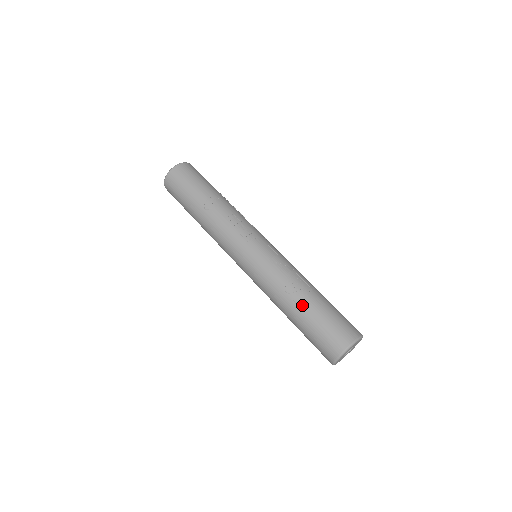
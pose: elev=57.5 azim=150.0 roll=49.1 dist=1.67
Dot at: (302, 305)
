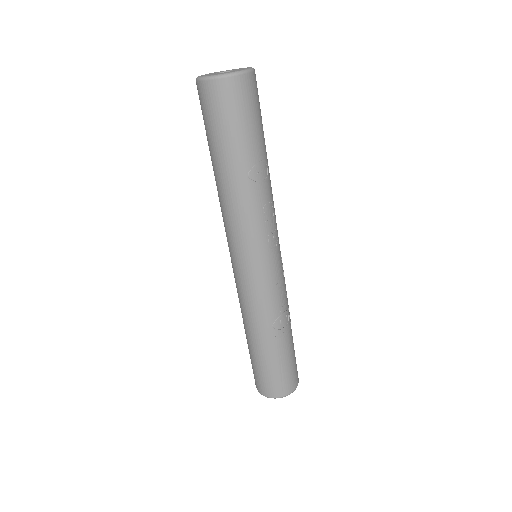
Dot at: (279, 345)
